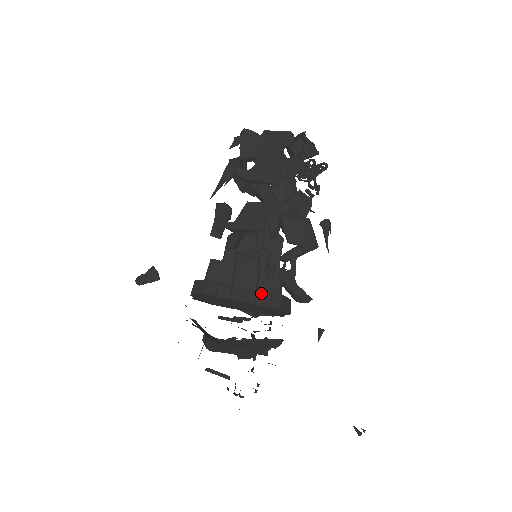
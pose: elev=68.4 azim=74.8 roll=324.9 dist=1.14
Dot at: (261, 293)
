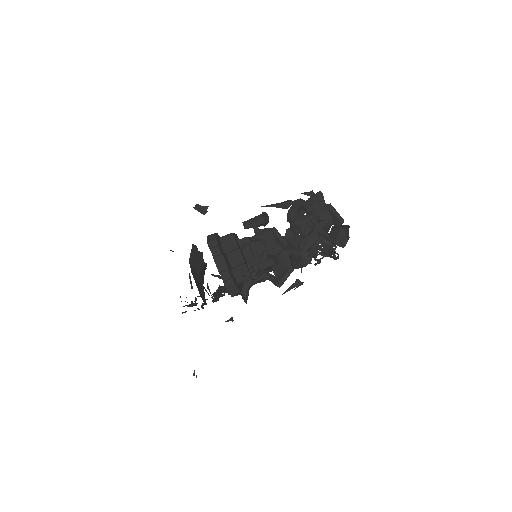
Dot at: (228, 272)
